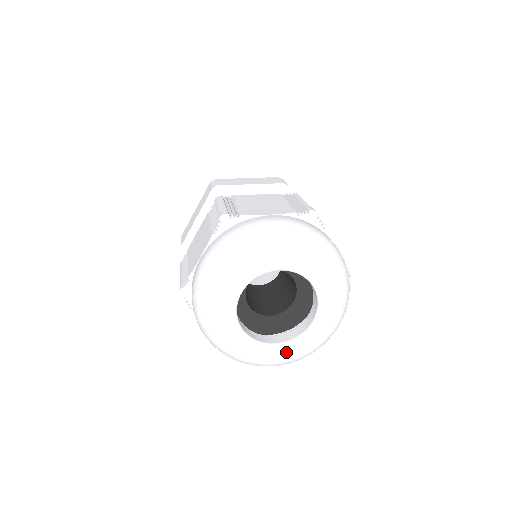
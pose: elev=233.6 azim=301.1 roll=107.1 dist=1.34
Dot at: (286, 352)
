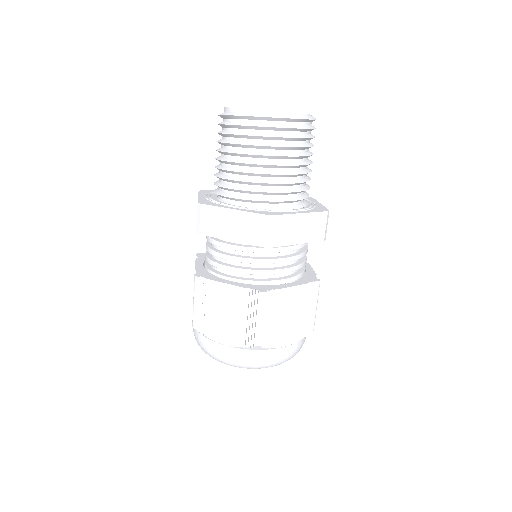
Dot at: occluded
